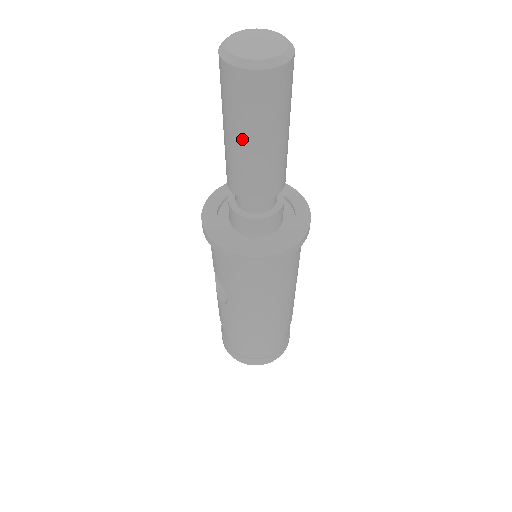
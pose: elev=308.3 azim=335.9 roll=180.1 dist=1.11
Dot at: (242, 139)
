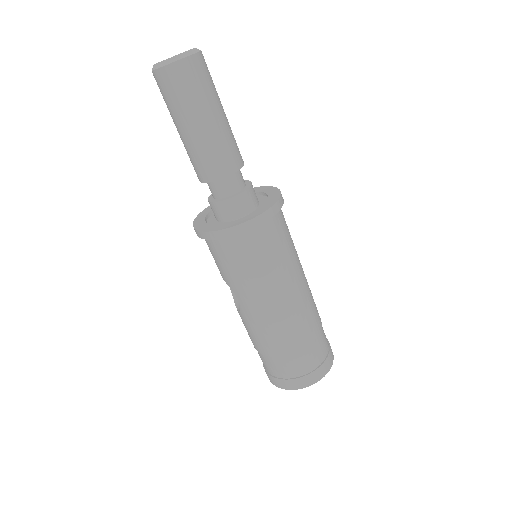
Dot at: (185, 125)
